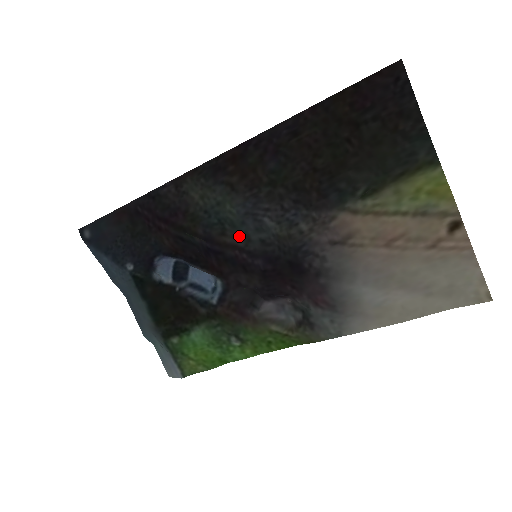
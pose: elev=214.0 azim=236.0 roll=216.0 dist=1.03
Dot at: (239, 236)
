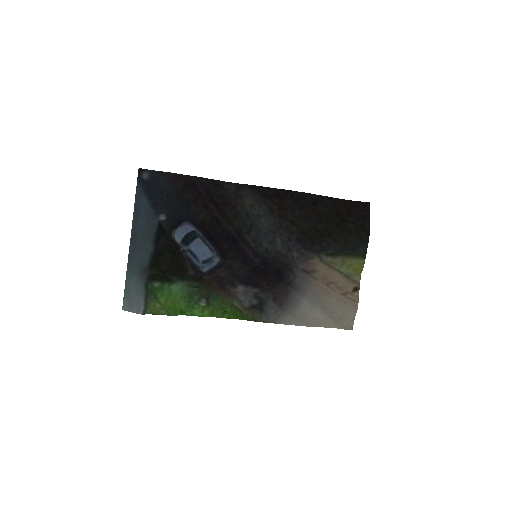
Dot at: (256, 240)
